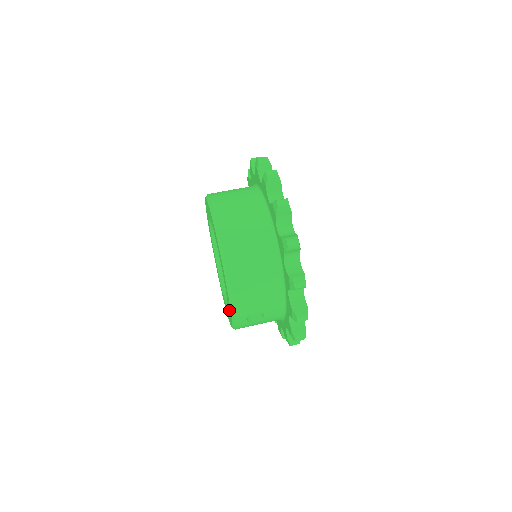
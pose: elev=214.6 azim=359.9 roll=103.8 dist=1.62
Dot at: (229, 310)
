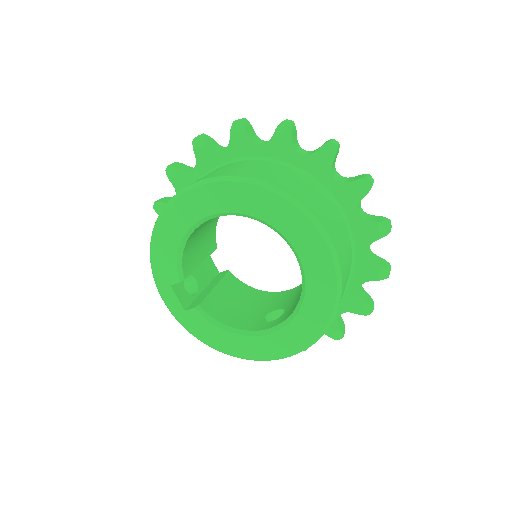
Dot at: (273, 345)
